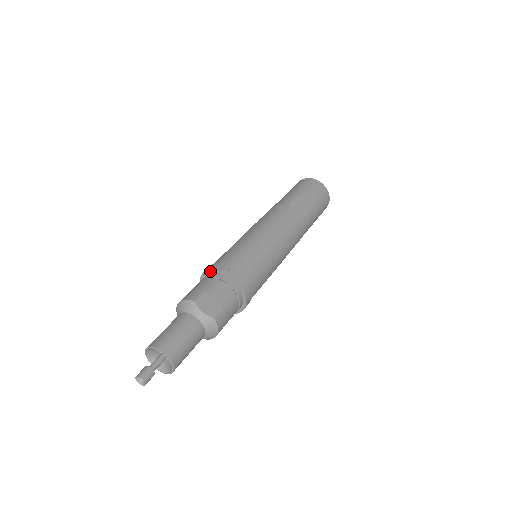
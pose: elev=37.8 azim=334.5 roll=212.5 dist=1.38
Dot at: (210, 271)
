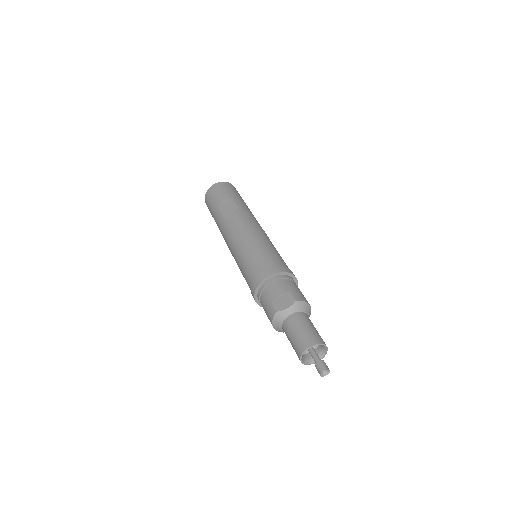
Dot at: (256, 294)
